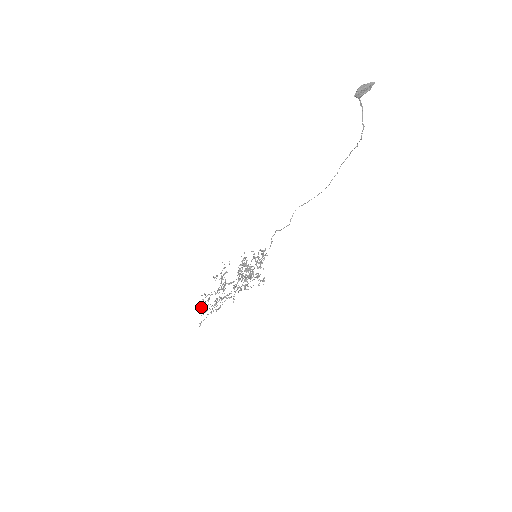
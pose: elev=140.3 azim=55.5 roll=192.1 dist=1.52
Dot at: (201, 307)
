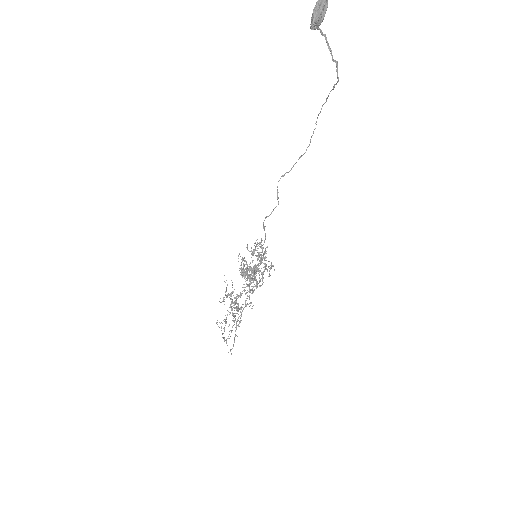
Dot at: (223, 338)
